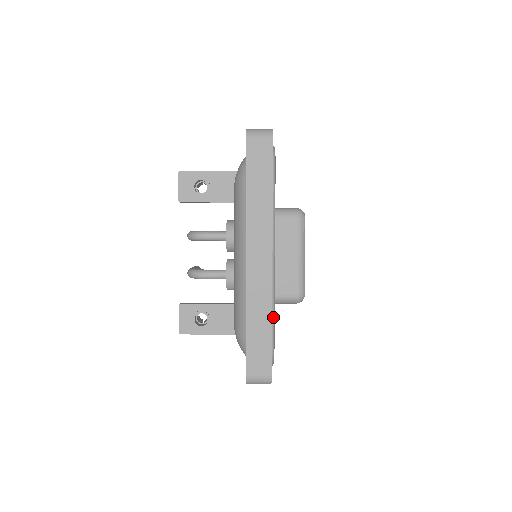
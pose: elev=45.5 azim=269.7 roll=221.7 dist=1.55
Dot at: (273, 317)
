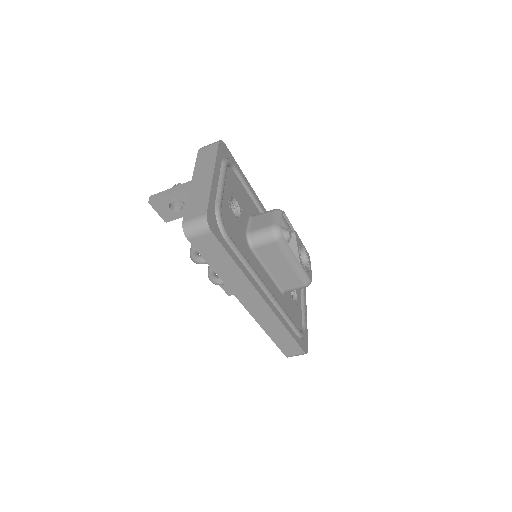
Dot at: (289, 322)
